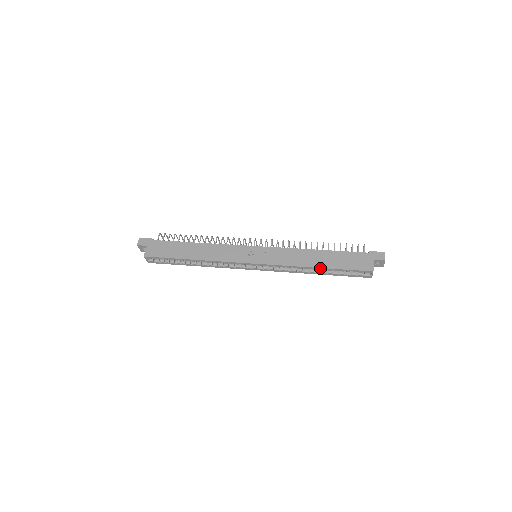
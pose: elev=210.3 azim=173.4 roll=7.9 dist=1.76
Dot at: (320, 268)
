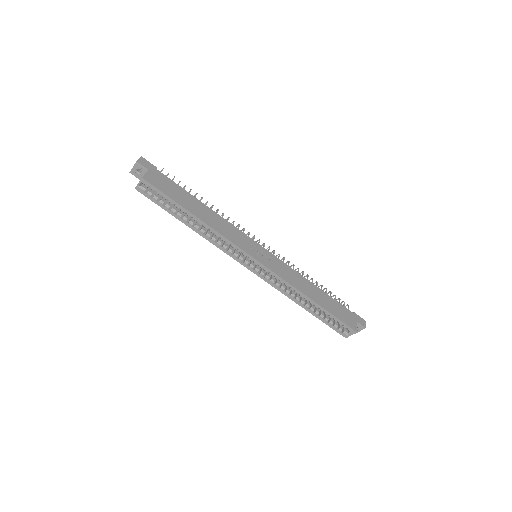
Dot at: (315, 303)
